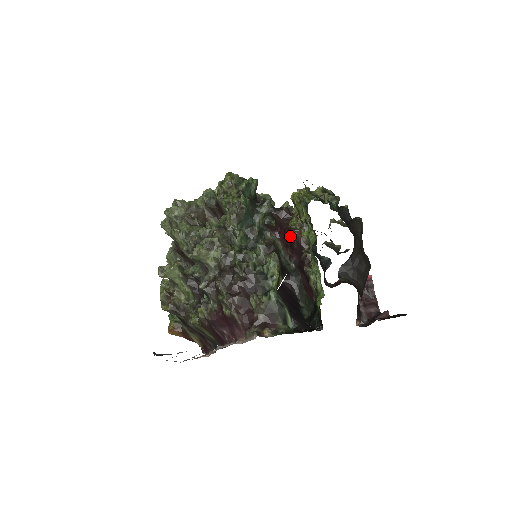
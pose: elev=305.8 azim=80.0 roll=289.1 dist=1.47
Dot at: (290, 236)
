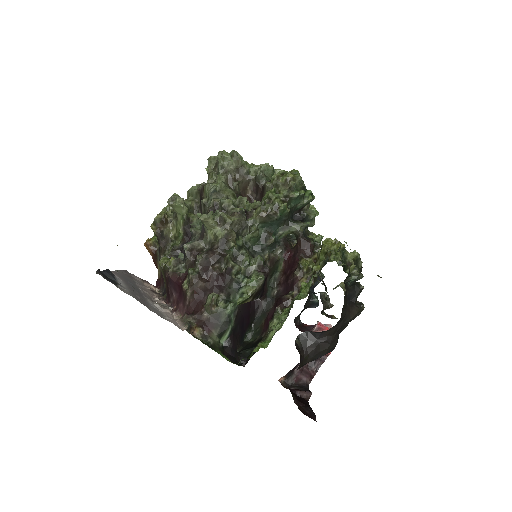
Dot at: (294, 269)
